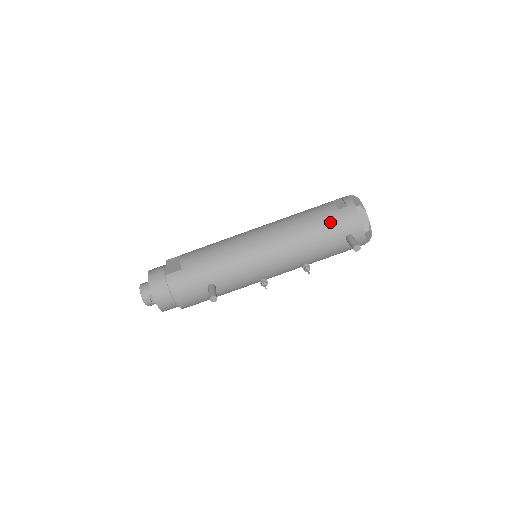
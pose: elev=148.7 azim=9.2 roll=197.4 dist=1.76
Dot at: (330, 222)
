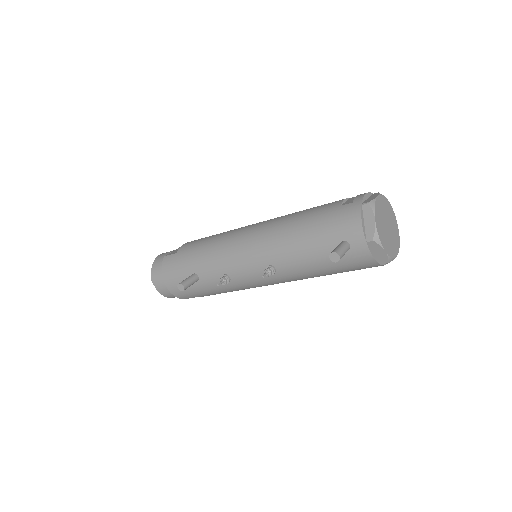
Dot at: (323, 220)
